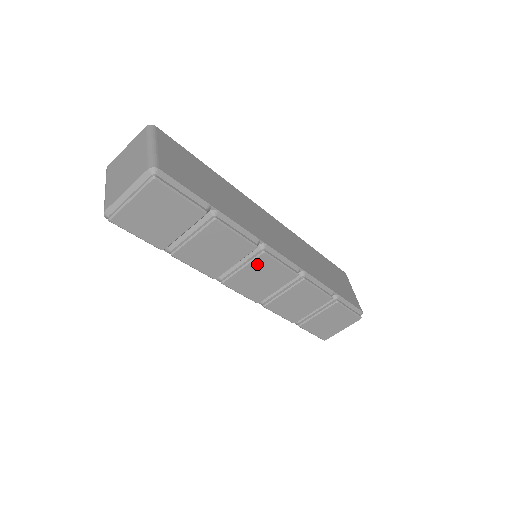
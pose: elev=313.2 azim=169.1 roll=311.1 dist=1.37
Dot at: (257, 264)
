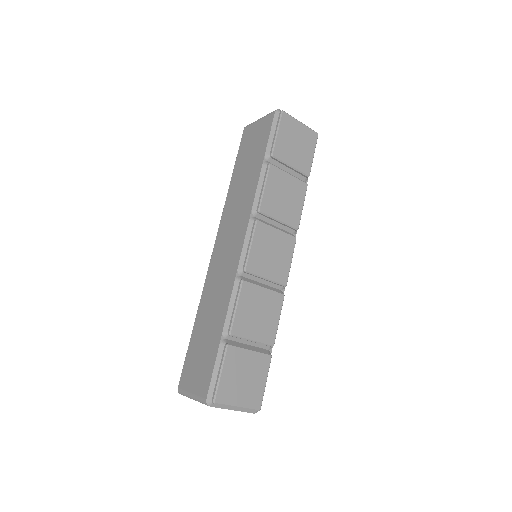
Dot at: (285, 239)
